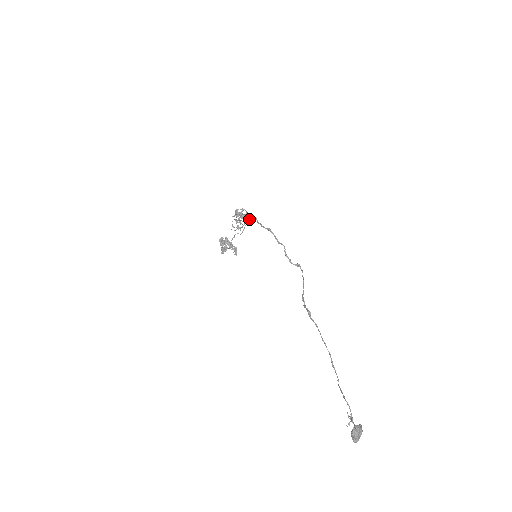
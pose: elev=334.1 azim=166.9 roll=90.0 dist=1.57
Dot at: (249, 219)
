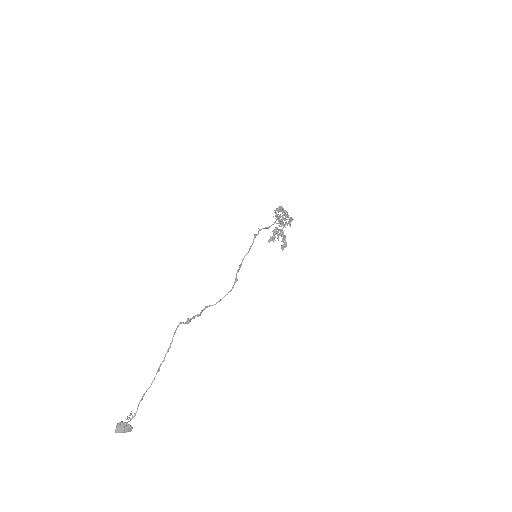
Dot at: (282, 220)
